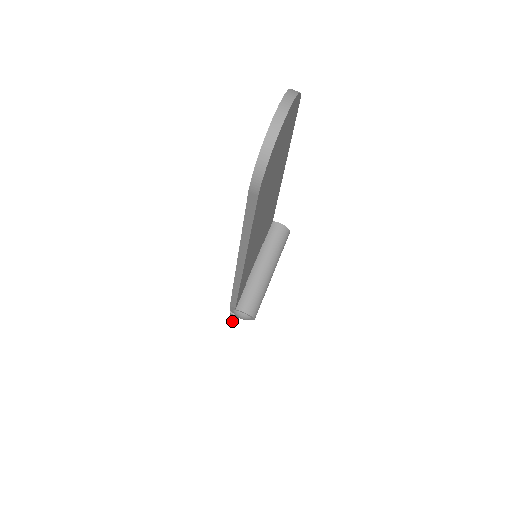
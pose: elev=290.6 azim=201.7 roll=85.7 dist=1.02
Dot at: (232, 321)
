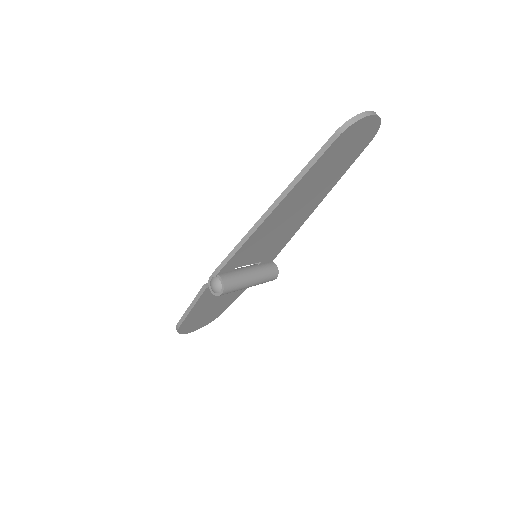
Dot at: (182, 319)
